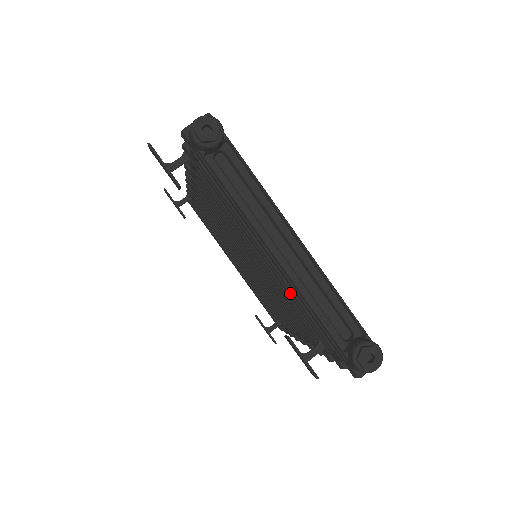
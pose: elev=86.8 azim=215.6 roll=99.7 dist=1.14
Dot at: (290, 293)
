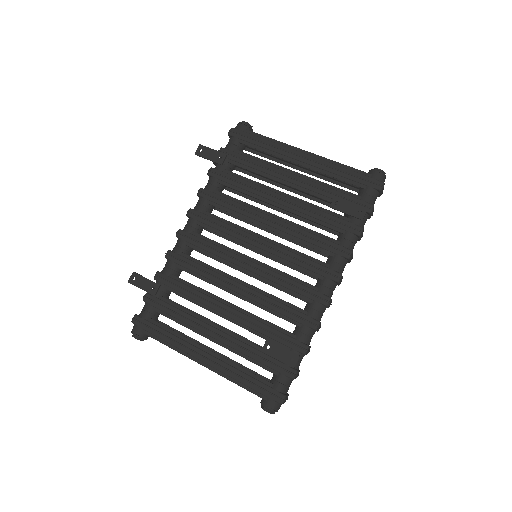
Dot at: (317, 183)
